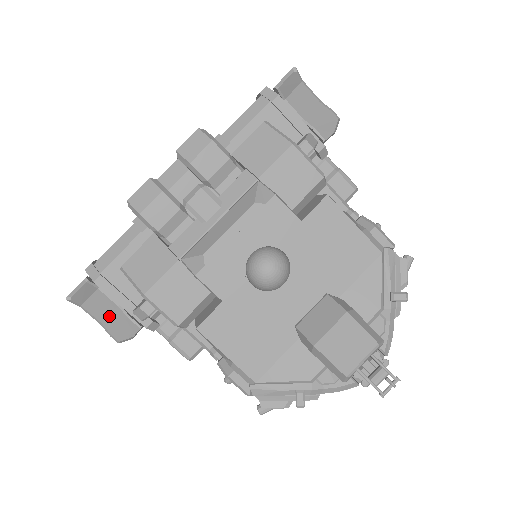
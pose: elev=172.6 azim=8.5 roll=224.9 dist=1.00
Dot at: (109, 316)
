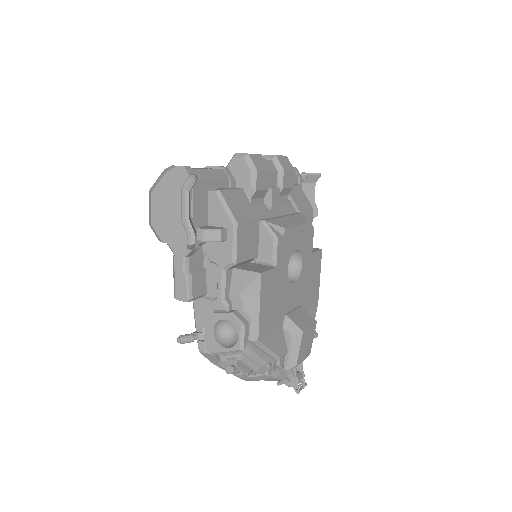
Dot at: occluded
